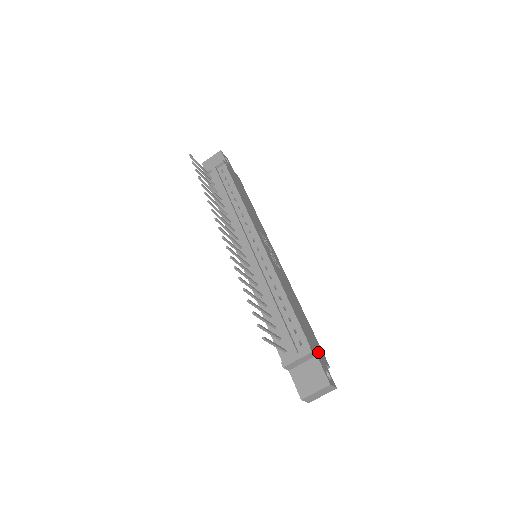
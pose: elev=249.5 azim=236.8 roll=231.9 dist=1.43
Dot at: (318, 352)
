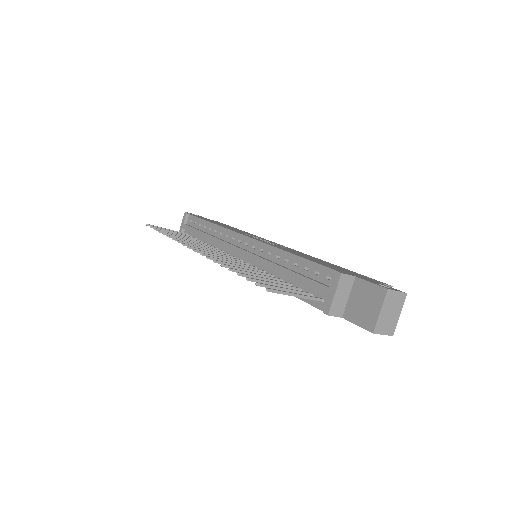
Dot at: (361, 277)
